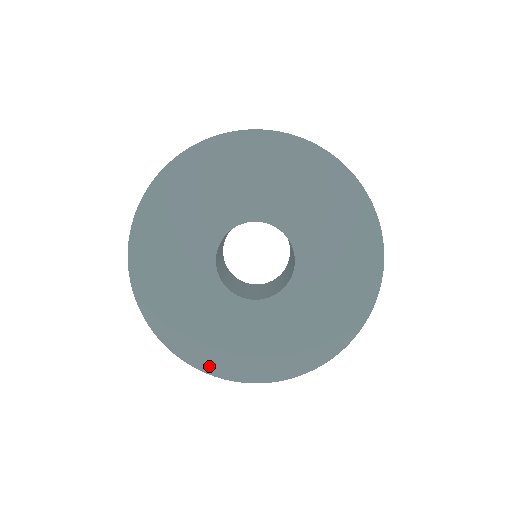
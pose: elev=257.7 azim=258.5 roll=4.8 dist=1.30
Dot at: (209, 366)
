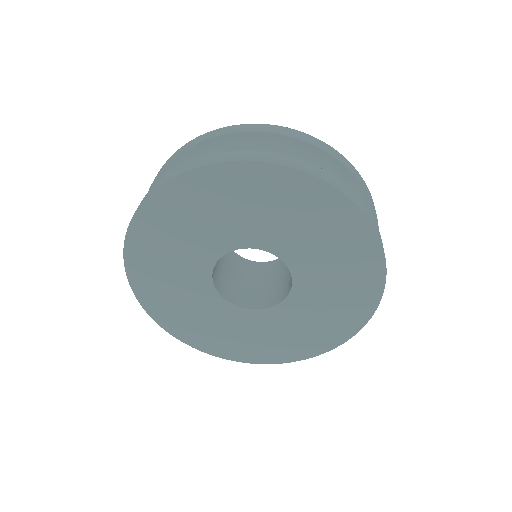
Dot at: (145, 300)
